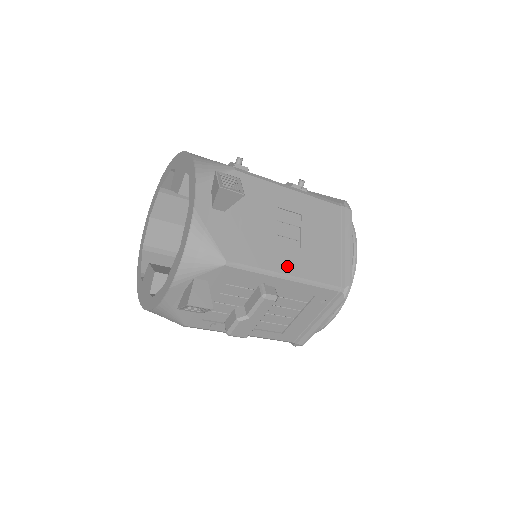
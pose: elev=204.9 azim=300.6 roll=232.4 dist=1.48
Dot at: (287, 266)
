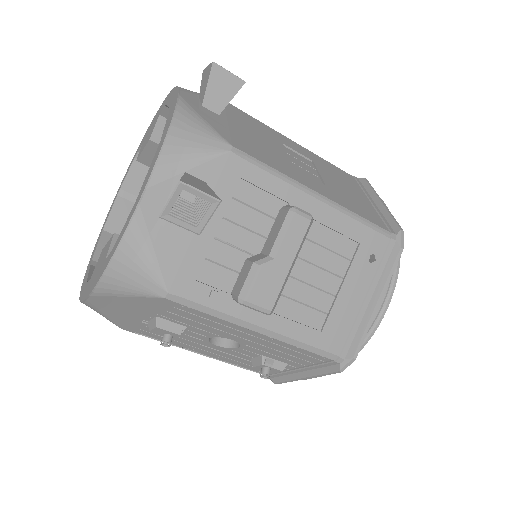
Dot at: (314, 186)
